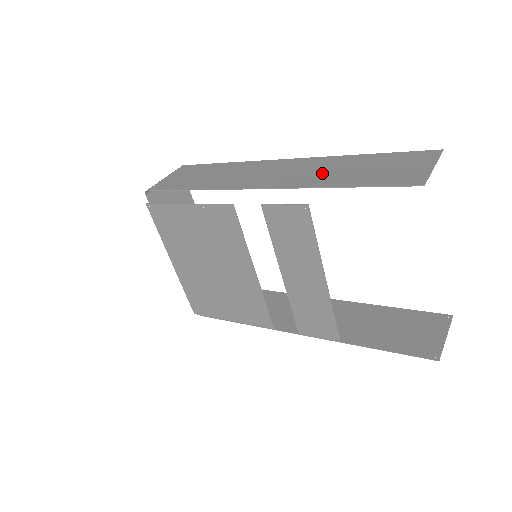
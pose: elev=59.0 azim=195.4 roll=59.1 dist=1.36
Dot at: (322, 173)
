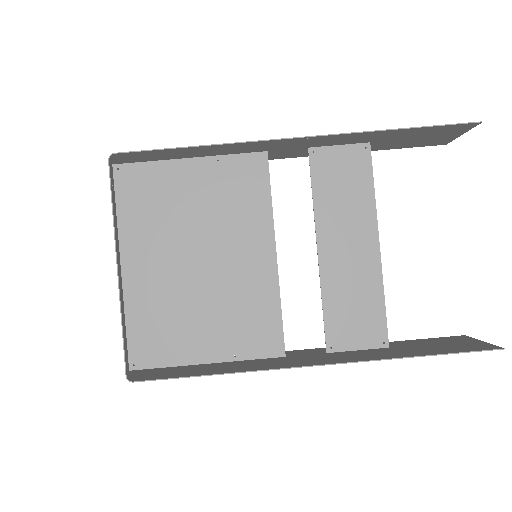
Dot at: (357, 140)
